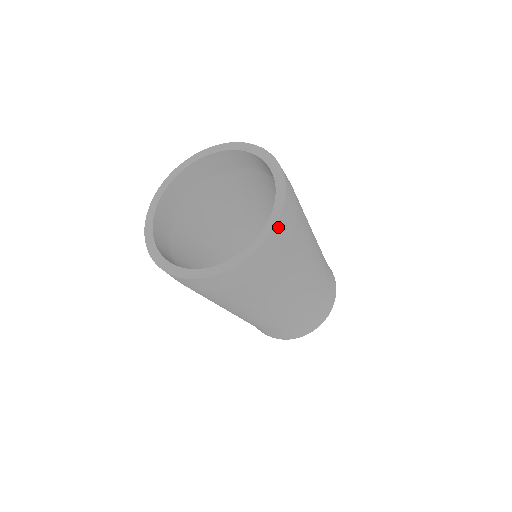
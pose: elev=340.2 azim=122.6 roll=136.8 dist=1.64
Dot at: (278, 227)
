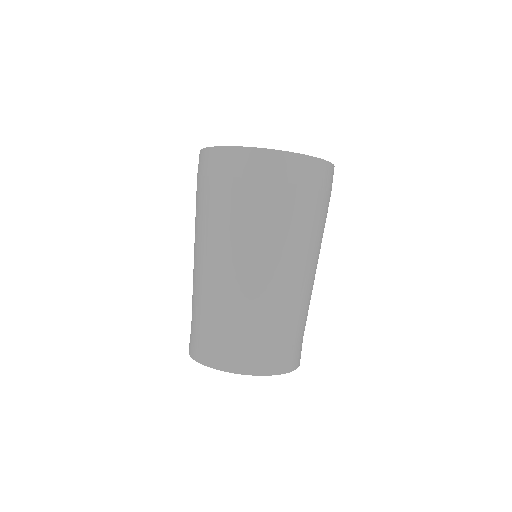
Dot at: (276, 155)
